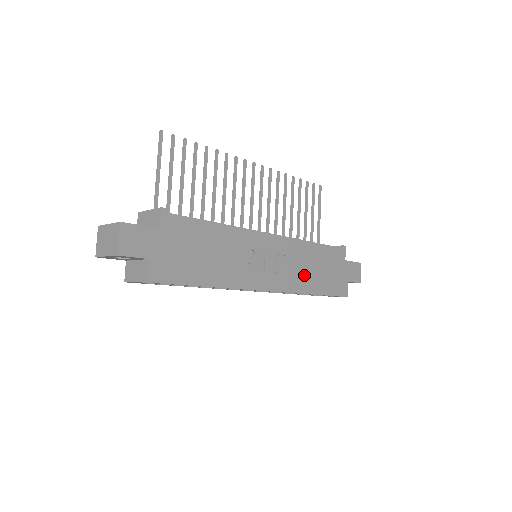
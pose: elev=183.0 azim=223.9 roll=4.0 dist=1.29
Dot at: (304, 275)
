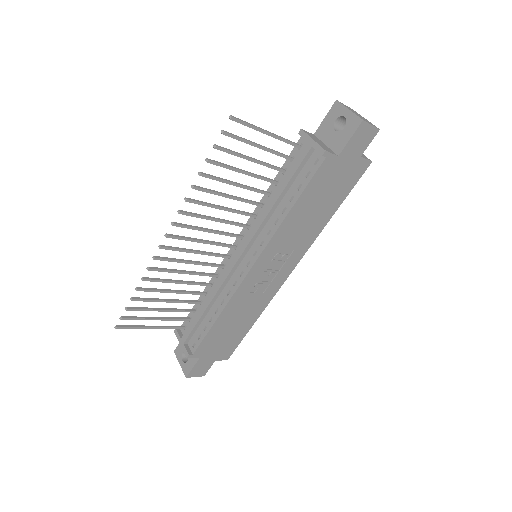
Dot at: (307, 230)
